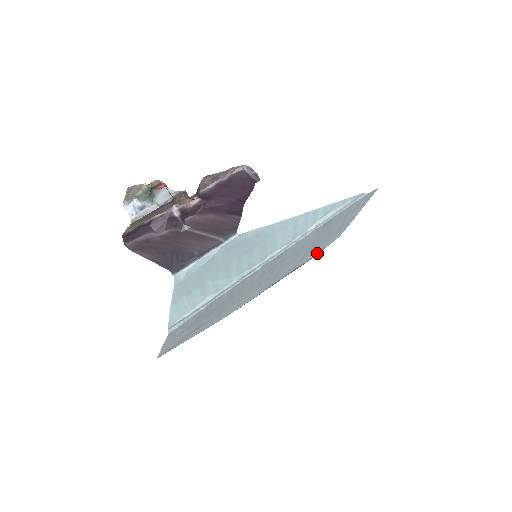
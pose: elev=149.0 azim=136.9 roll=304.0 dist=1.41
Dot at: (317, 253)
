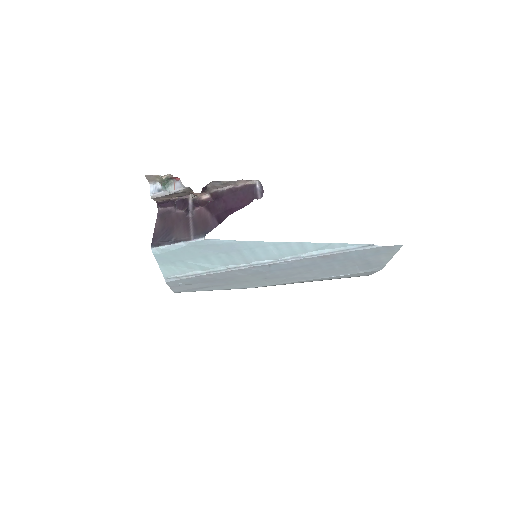
Dot at: (361, 274)
